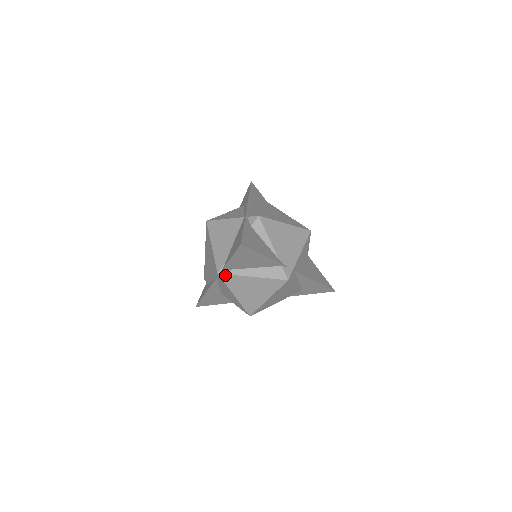
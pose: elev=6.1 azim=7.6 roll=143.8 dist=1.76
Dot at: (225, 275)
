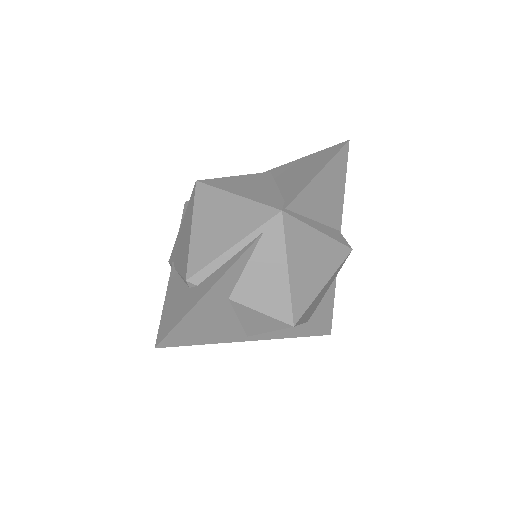
Dot at: (290, 217)
